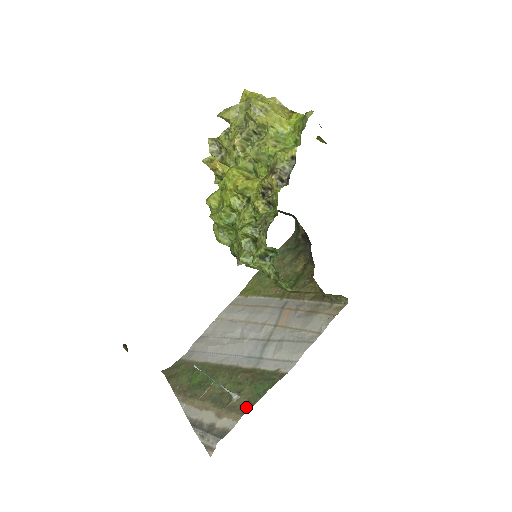
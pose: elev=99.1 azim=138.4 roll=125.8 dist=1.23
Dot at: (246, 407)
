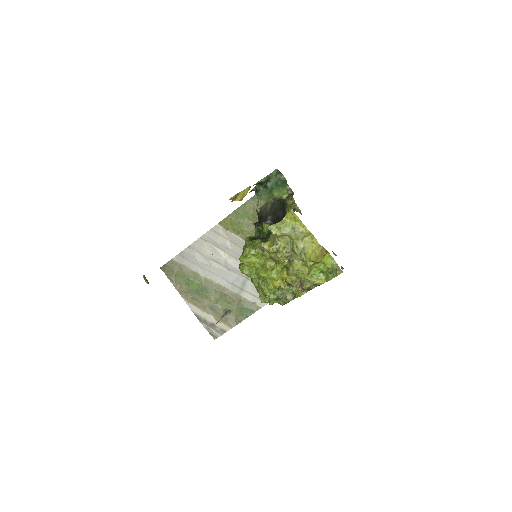
Dot at: (236, 321)
